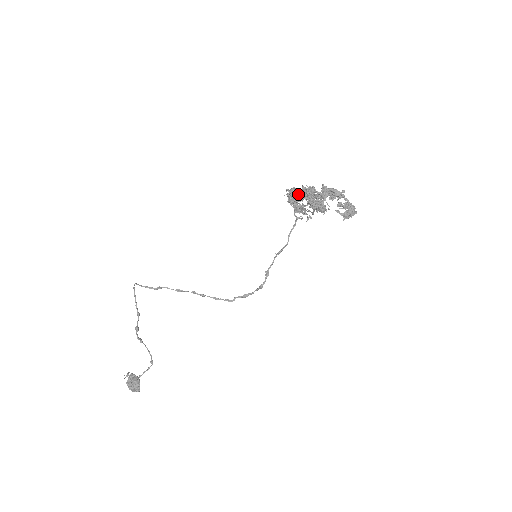
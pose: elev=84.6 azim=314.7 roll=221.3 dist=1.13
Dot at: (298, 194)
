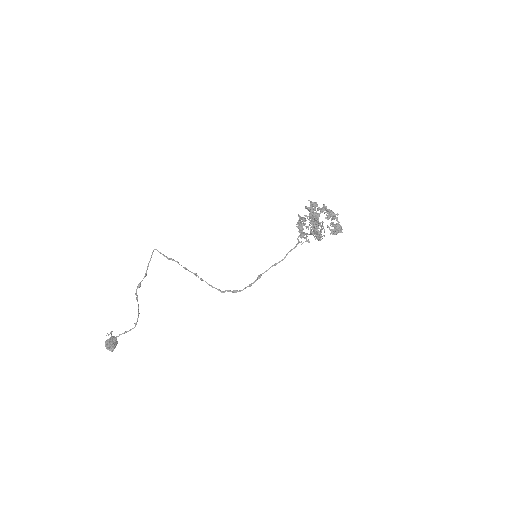
Dot at: occluded
